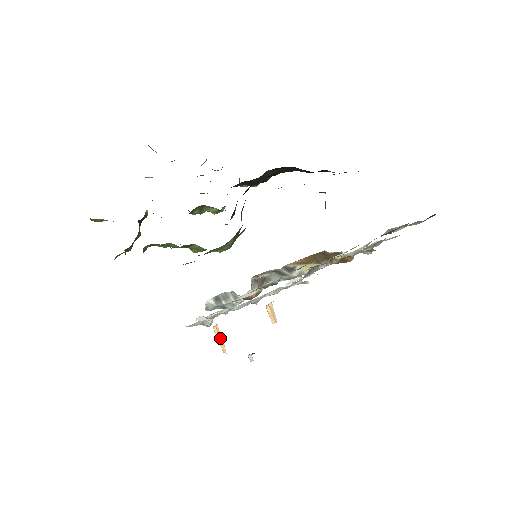
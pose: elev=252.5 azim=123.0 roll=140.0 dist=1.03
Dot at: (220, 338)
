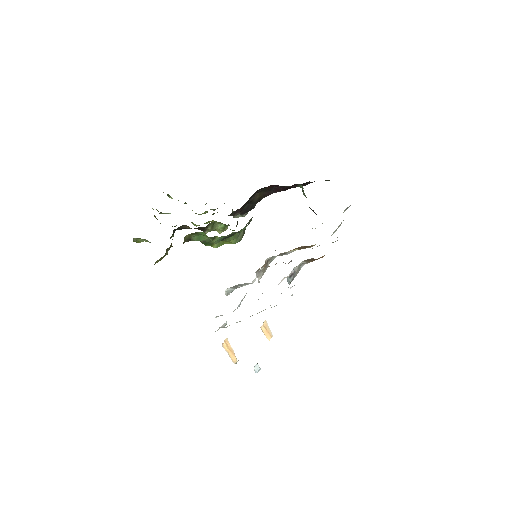
Dot at: (230, 350)
